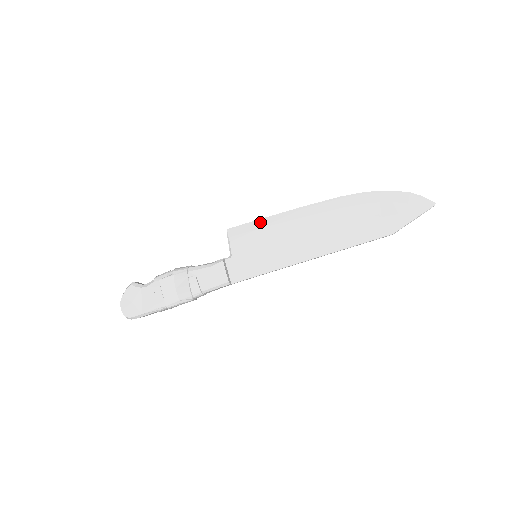
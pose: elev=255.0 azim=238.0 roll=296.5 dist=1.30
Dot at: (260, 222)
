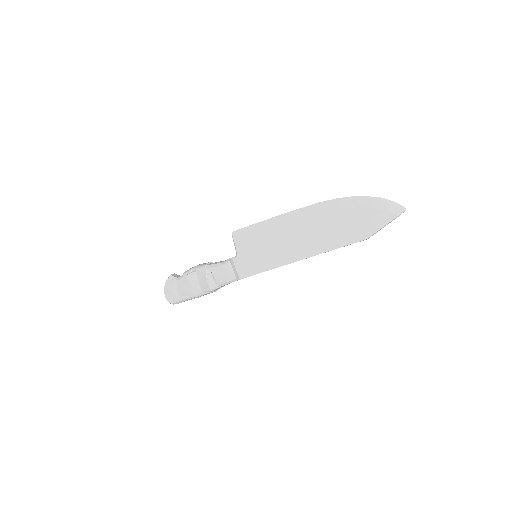
Dot at: (256, 226)
